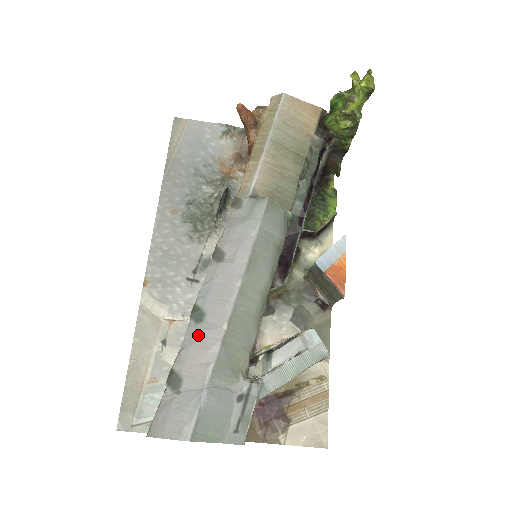
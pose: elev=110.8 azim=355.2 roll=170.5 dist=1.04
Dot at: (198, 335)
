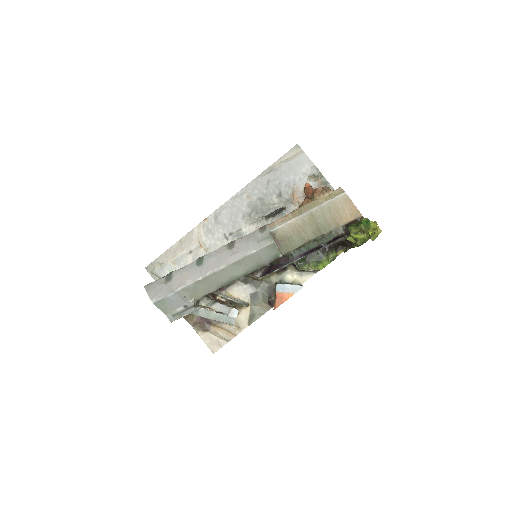
Dot at: (192, 270)
